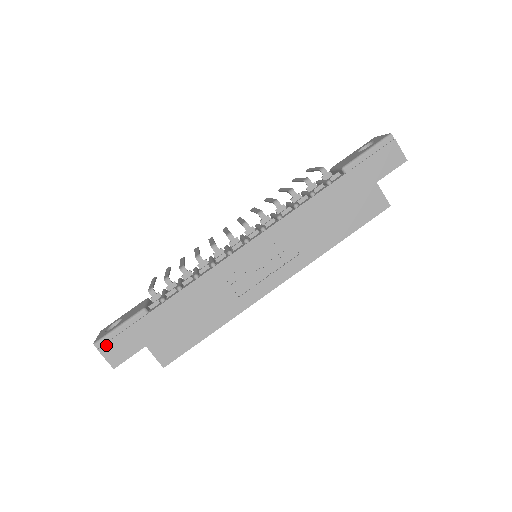
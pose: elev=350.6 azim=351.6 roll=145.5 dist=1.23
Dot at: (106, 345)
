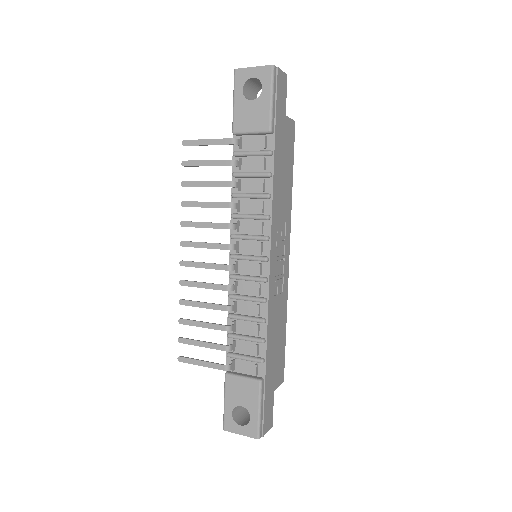
Dot at: (264, 428)
